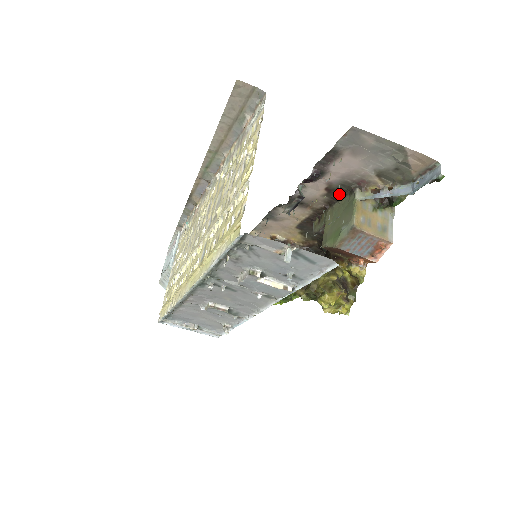
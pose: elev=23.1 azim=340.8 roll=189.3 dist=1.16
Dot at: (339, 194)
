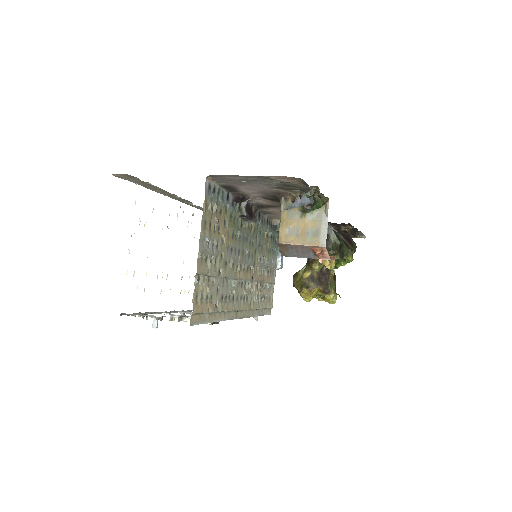
Dot at: occluded
